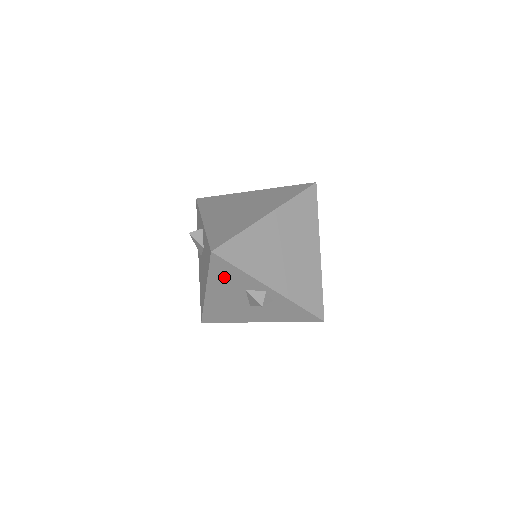
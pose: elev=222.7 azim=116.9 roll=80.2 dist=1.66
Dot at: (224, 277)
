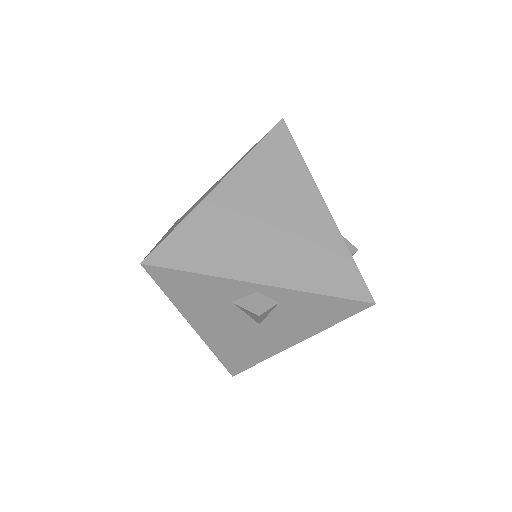
Dot at: (191, 295)
